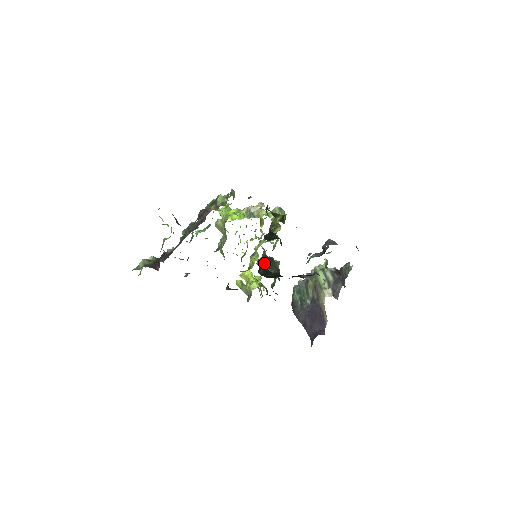
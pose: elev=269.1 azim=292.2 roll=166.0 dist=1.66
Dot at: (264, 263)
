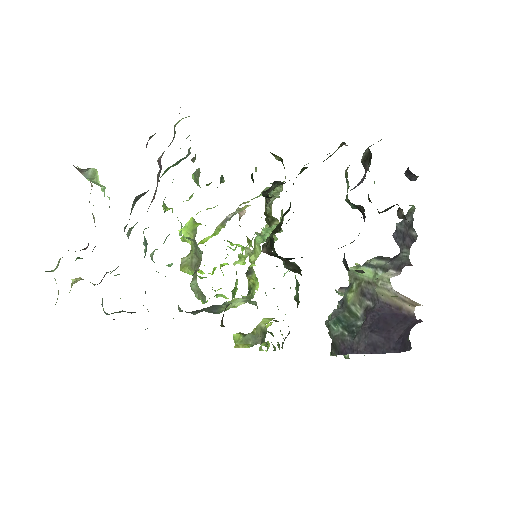
Dot at: (273, 255)
